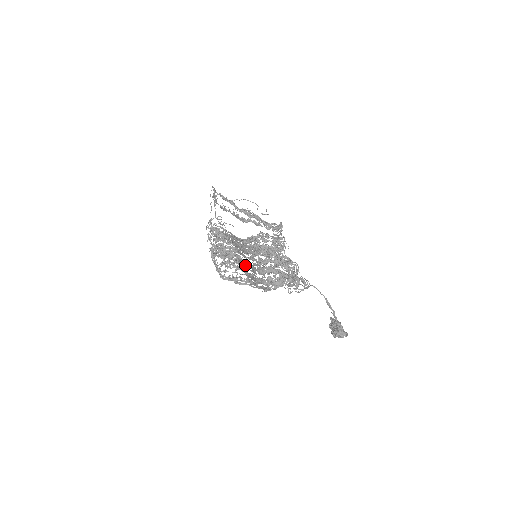
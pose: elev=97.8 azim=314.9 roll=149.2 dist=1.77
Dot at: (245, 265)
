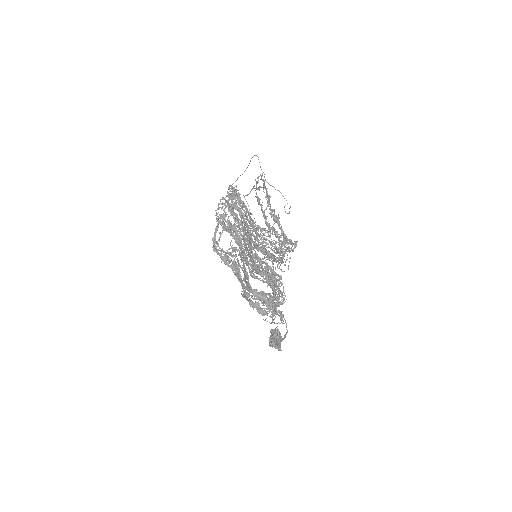
Dot at: (243, 268)
